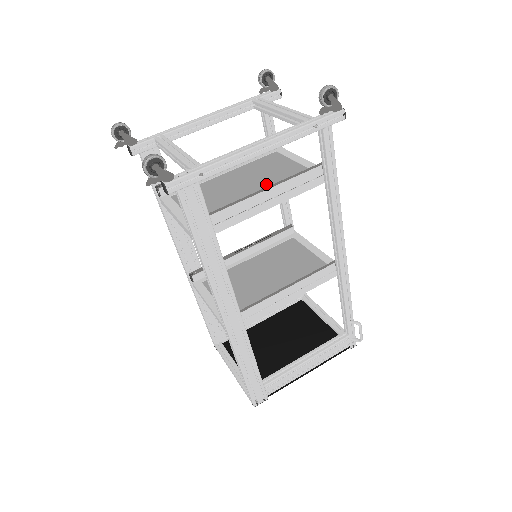
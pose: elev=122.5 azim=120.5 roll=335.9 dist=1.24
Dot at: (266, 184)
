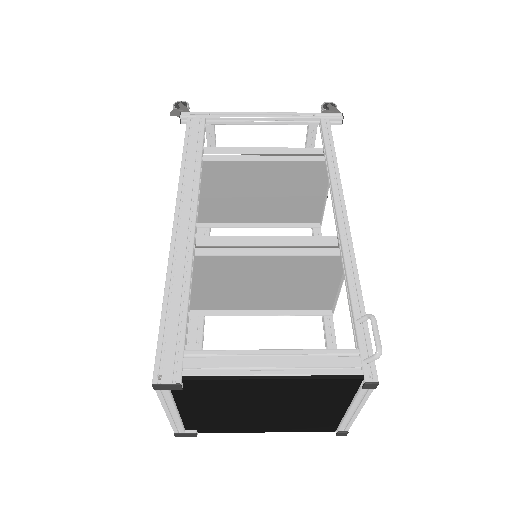
Dot at: (276, 179)
